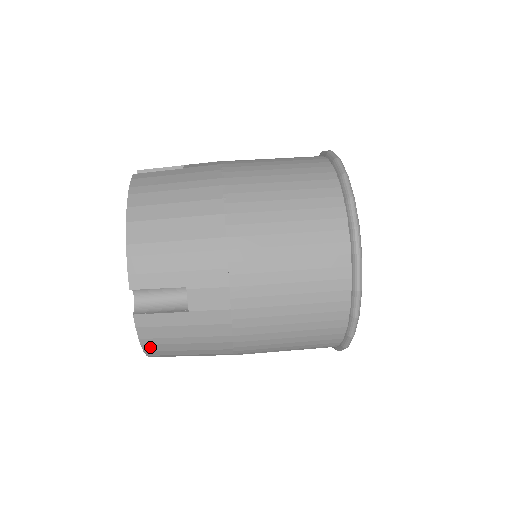
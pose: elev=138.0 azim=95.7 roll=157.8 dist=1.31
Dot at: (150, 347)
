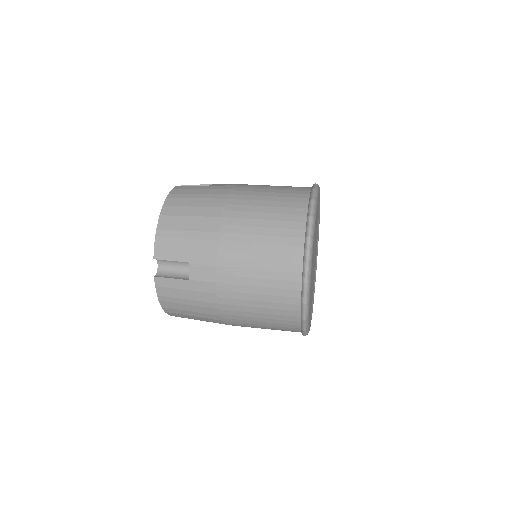
Dot at: (165, 304)
